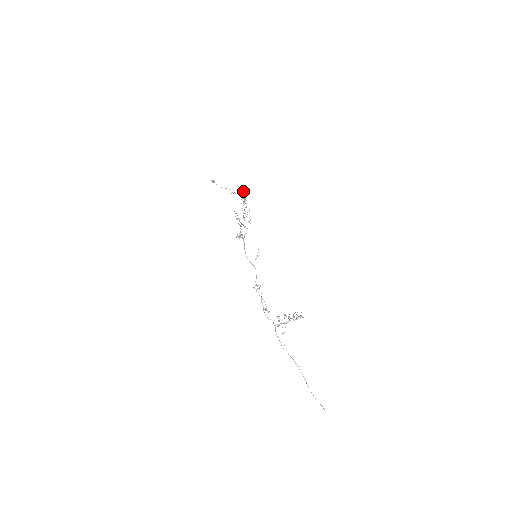
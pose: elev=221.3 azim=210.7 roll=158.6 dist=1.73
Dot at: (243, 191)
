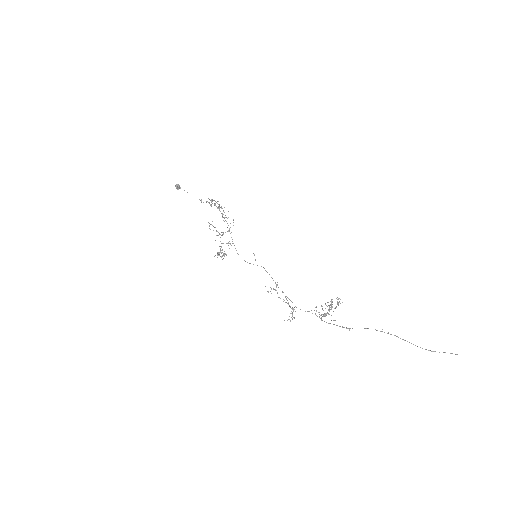
Dot at: occluded
